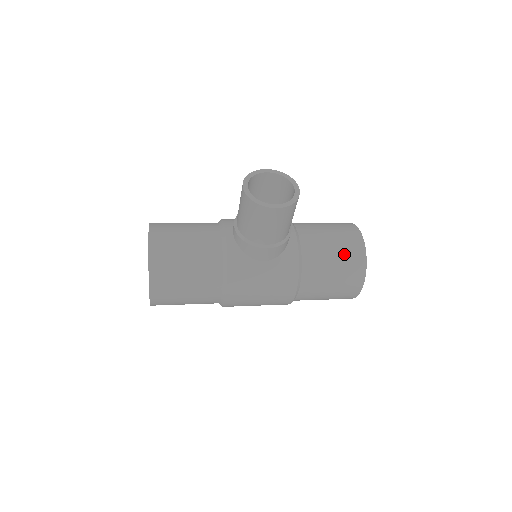
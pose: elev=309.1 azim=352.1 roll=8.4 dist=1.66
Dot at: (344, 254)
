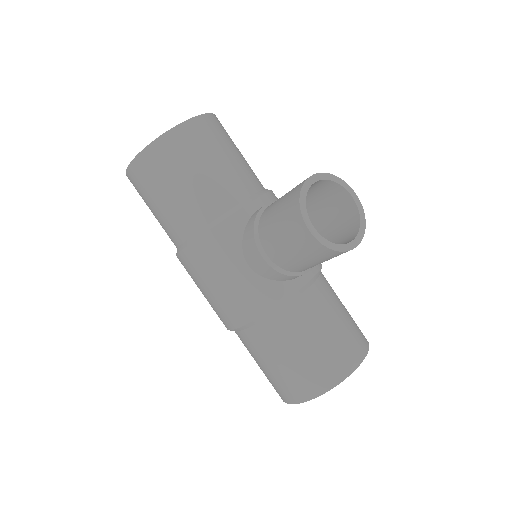
Dot at: (321, 356)
